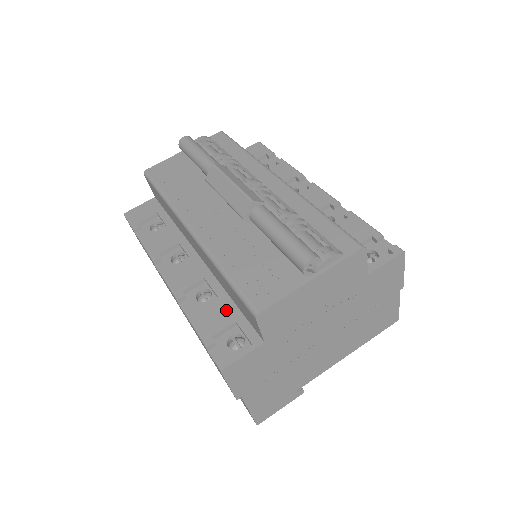
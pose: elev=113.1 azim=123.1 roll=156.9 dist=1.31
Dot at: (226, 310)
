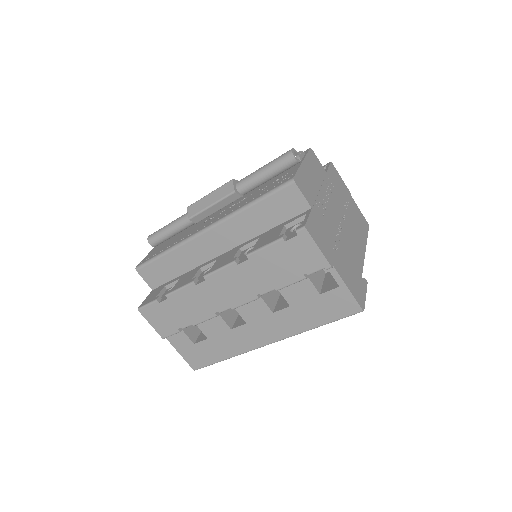
Dot at: (272, 231)
